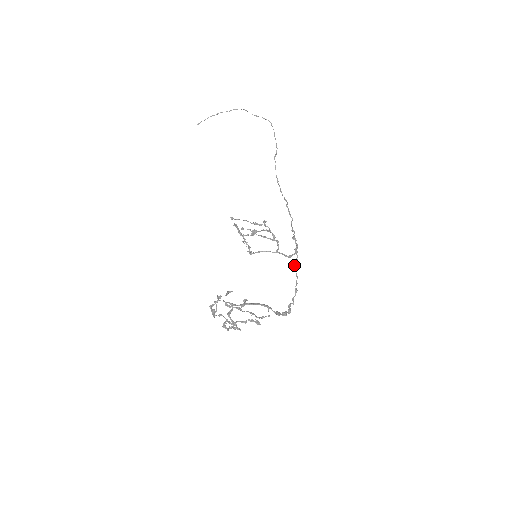
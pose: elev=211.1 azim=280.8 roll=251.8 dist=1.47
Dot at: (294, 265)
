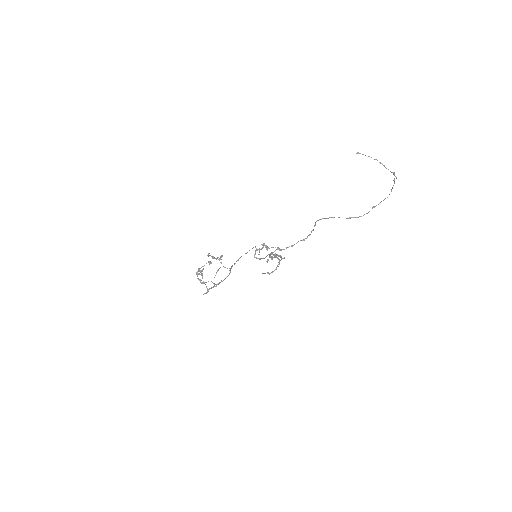
Dot at: occluded
